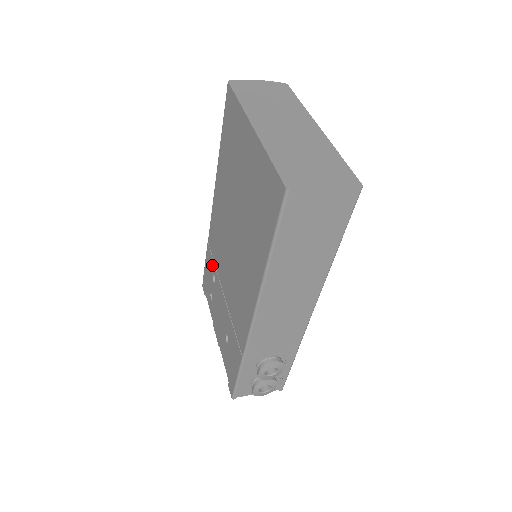
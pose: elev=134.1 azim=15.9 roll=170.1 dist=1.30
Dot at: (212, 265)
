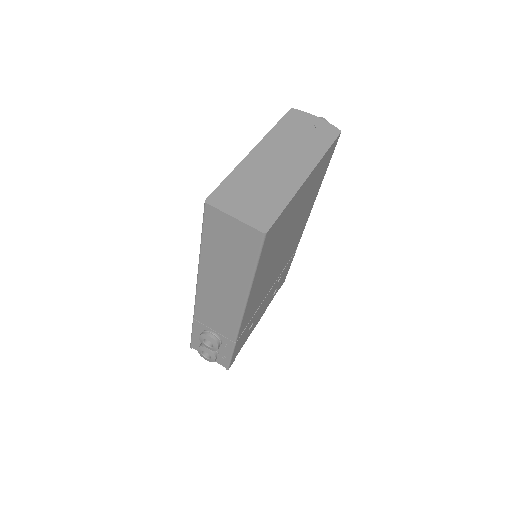
Dot at: occluded
